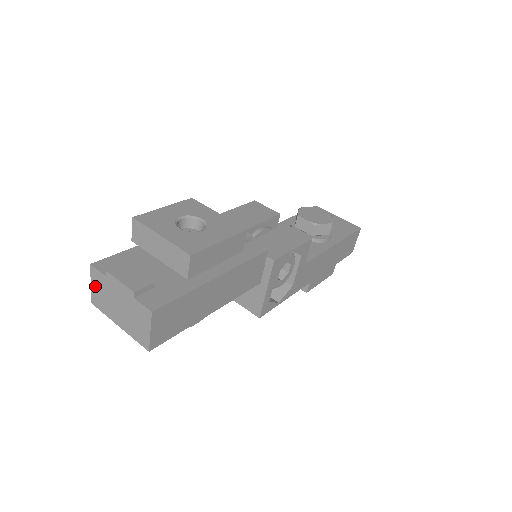
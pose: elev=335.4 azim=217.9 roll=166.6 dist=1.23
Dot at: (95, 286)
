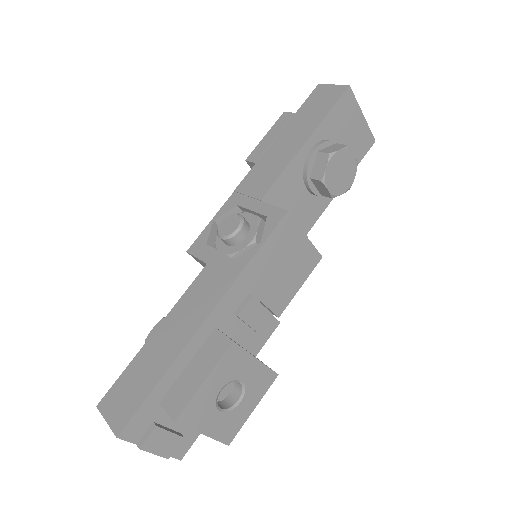
Dot at: occluded
